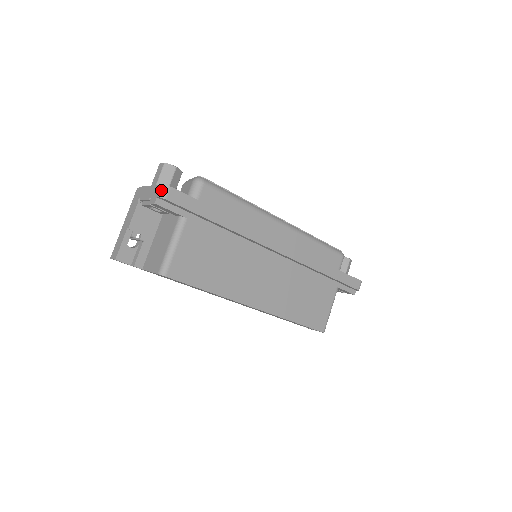
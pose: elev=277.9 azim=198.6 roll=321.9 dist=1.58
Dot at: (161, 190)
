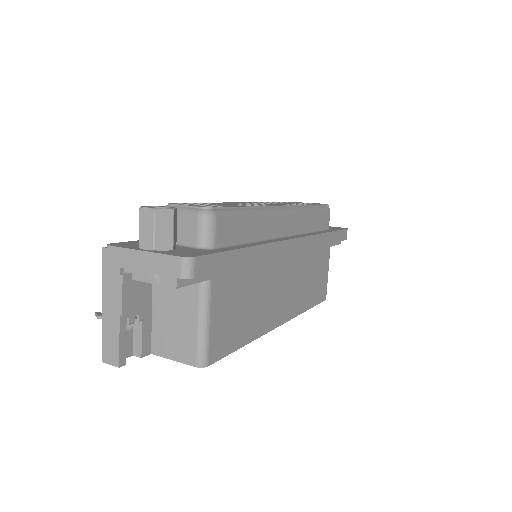
Dot at: (182, 267)
